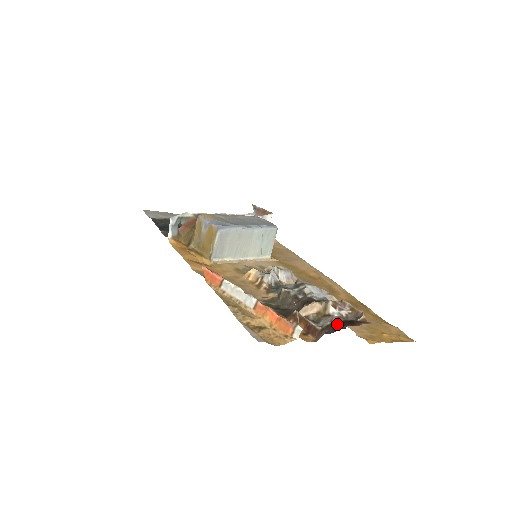
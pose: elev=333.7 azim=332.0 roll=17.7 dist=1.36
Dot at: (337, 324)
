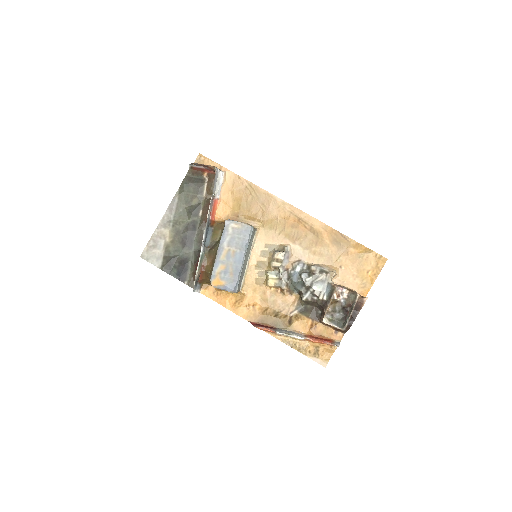
Dot at: (350, 322)
